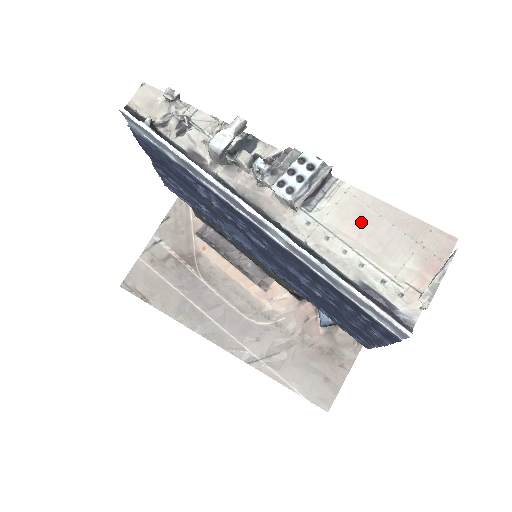
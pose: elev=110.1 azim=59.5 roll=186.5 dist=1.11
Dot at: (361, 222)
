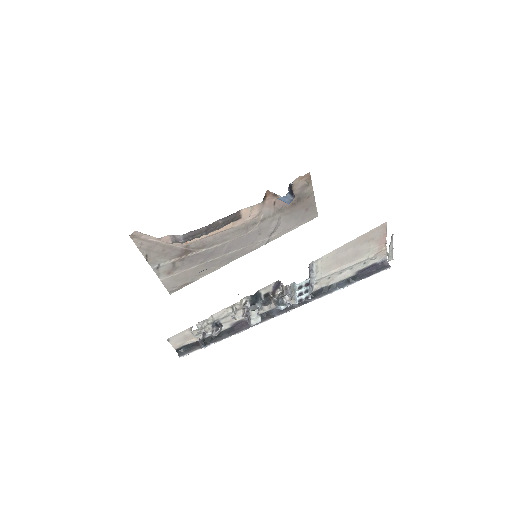
Dot at: (339, 261)
